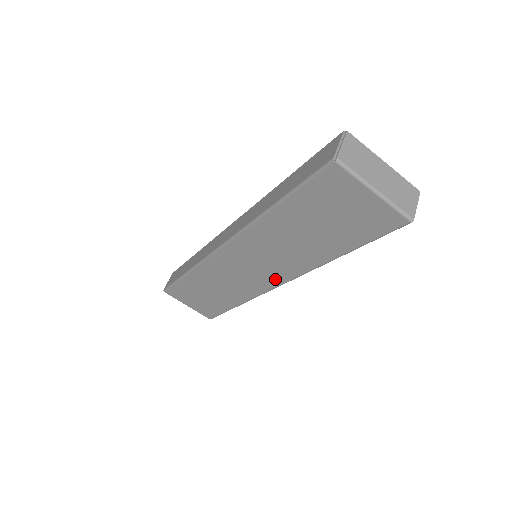
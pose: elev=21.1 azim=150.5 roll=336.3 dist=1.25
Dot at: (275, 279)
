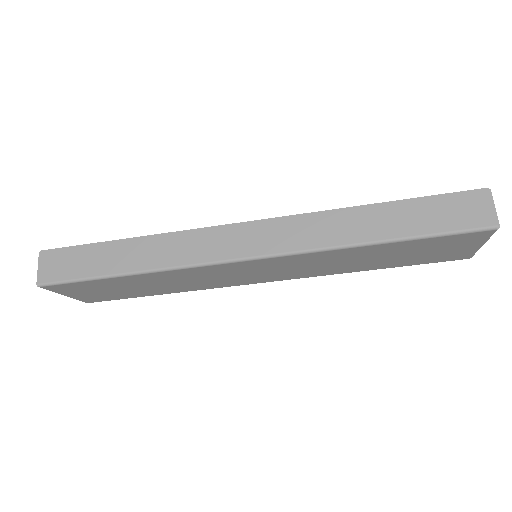
Dot at: (271, 279)
